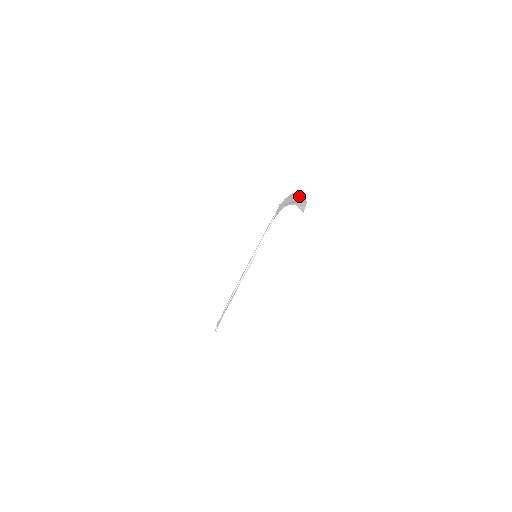
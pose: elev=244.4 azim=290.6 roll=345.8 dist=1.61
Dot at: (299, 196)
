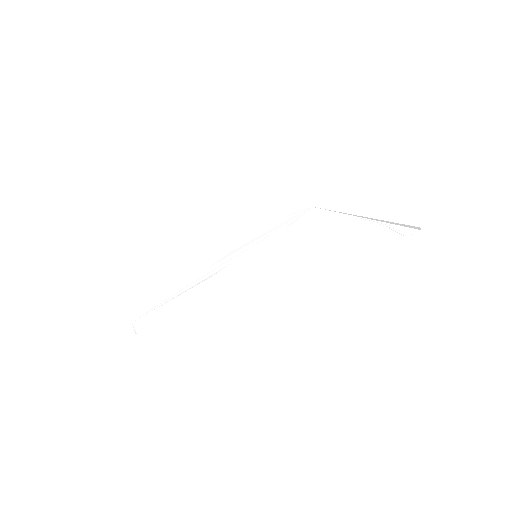
Dot at: (403, 221)
